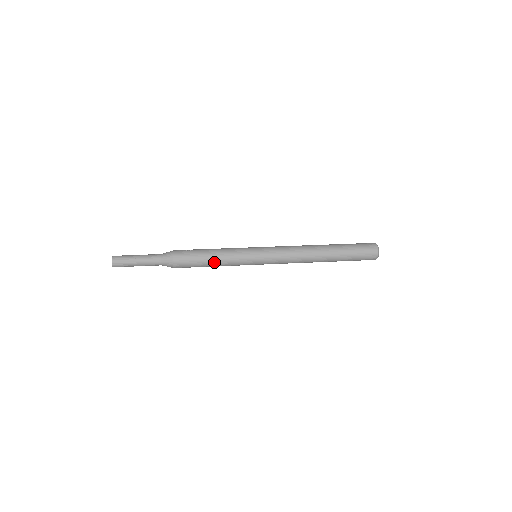
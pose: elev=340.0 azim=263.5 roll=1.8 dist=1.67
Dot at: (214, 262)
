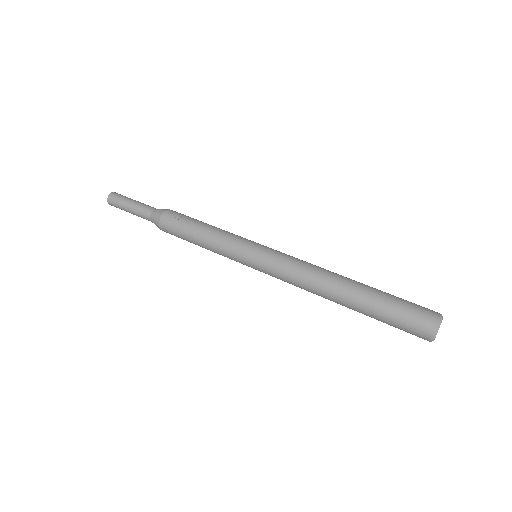
Dot at: (201, 246)
